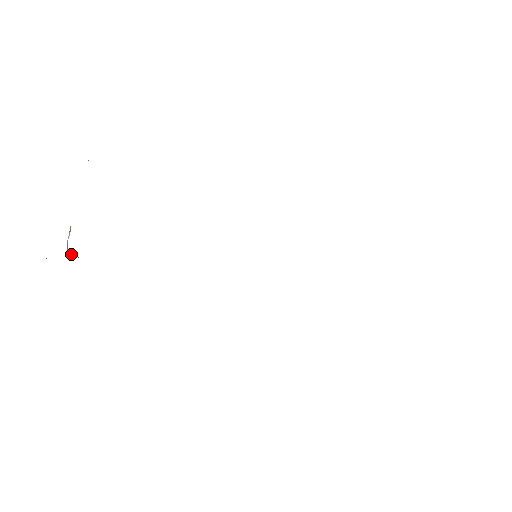
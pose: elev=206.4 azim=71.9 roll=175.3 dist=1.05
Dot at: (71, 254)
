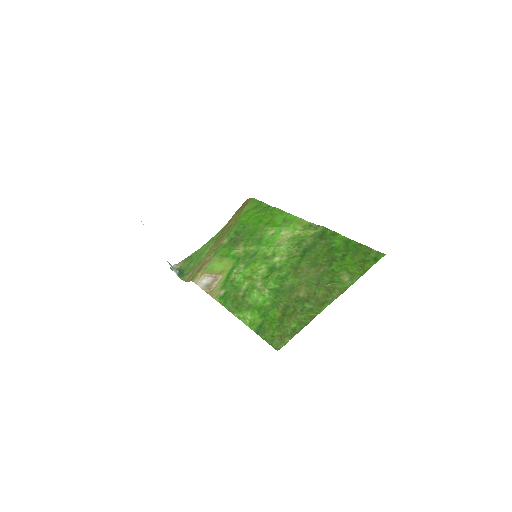
Dot at: (178, 274)
